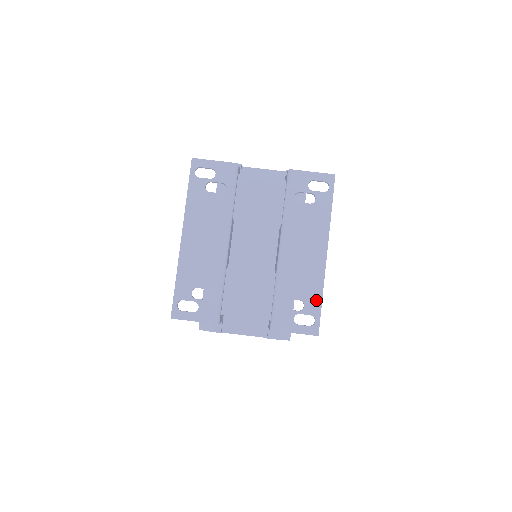
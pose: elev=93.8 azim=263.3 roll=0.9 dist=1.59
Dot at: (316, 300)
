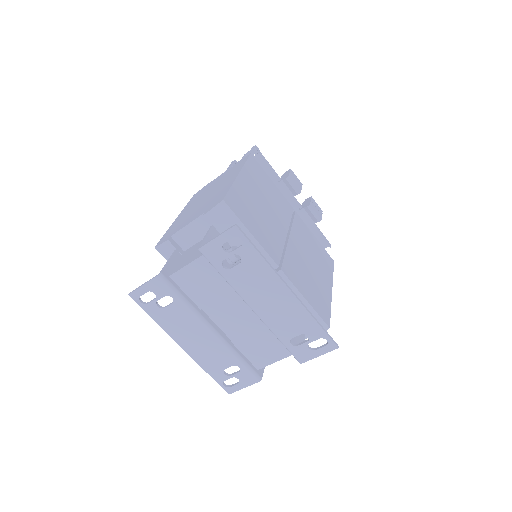
Dot at: (313, 327)
